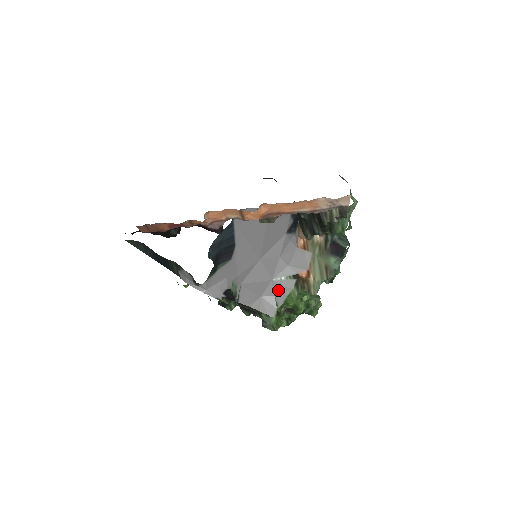
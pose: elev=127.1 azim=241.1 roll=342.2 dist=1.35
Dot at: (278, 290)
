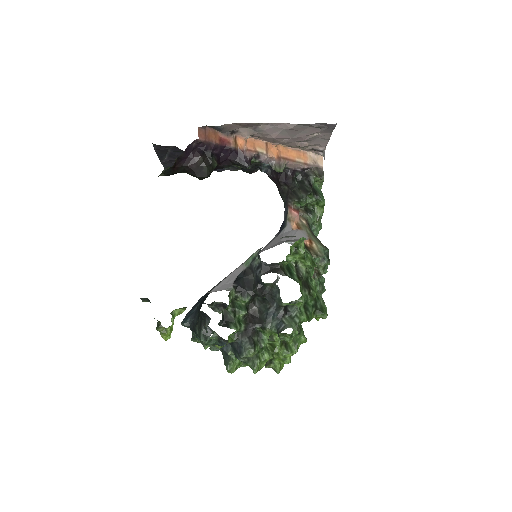
Dot at: occluded
